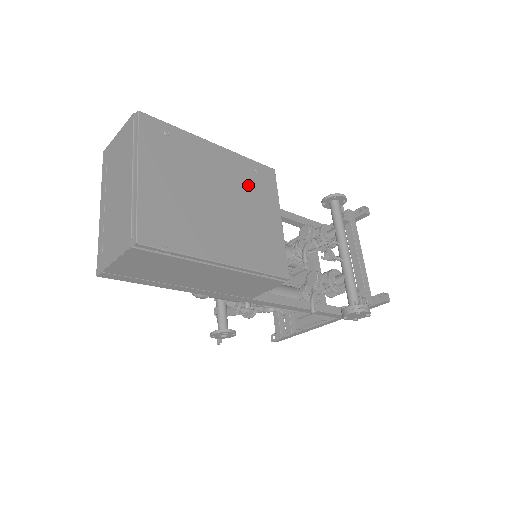
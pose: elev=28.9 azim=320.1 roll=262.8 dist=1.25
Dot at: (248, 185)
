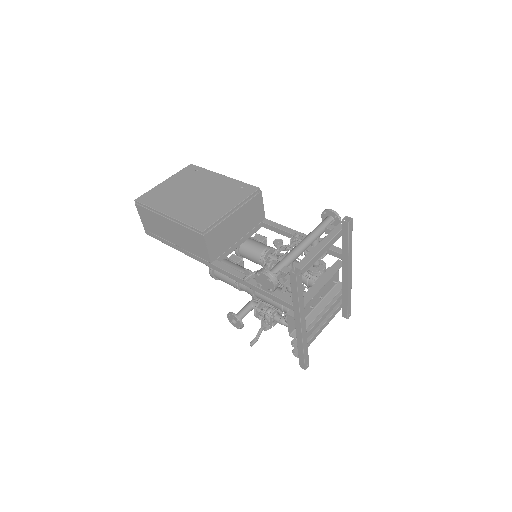
Dot at: (226, 192)
